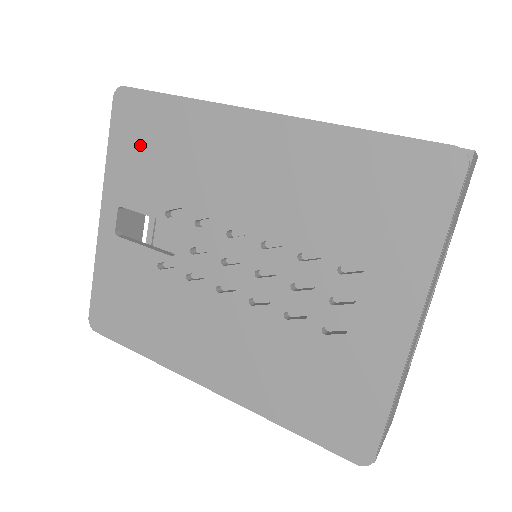
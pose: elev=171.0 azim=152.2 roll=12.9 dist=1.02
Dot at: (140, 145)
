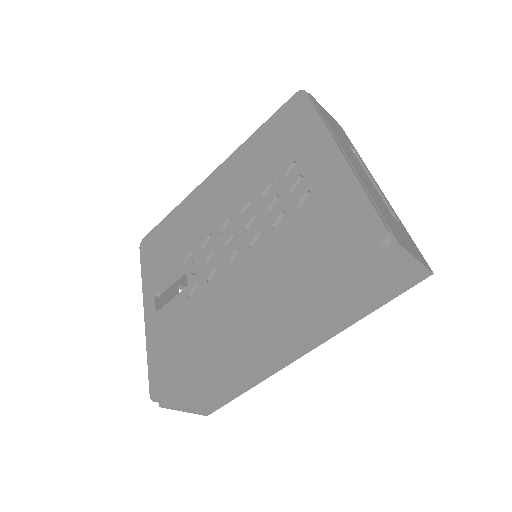
Dot at: (159, 250)
